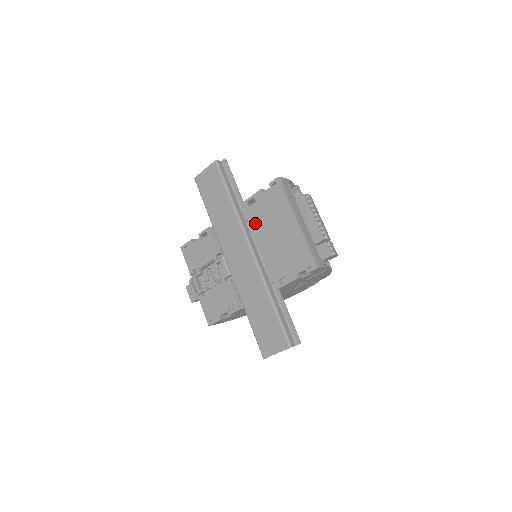
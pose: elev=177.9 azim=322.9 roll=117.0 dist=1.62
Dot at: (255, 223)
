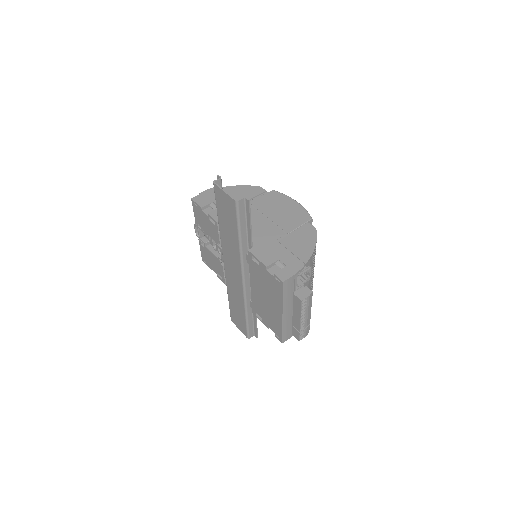
Dot at: (253, 273)
